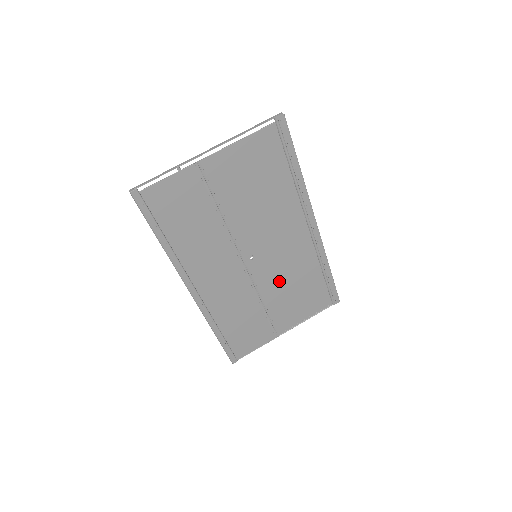
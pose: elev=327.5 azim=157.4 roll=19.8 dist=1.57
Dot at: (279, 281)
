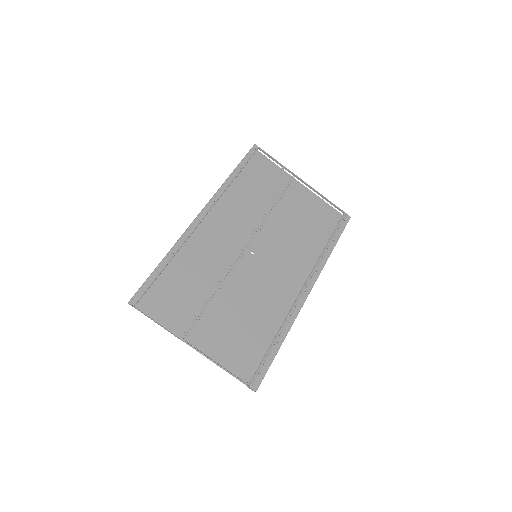
Dot at: (245, 295)
